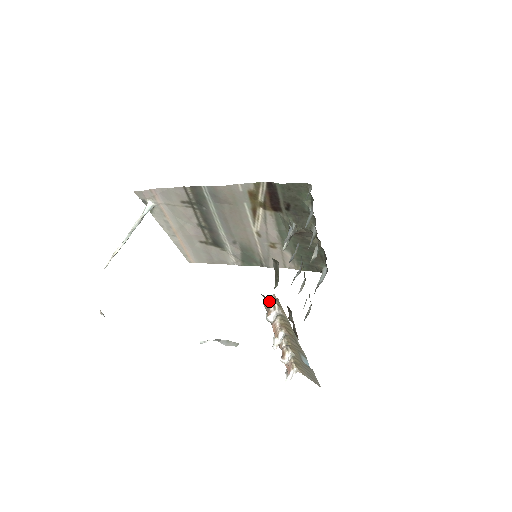
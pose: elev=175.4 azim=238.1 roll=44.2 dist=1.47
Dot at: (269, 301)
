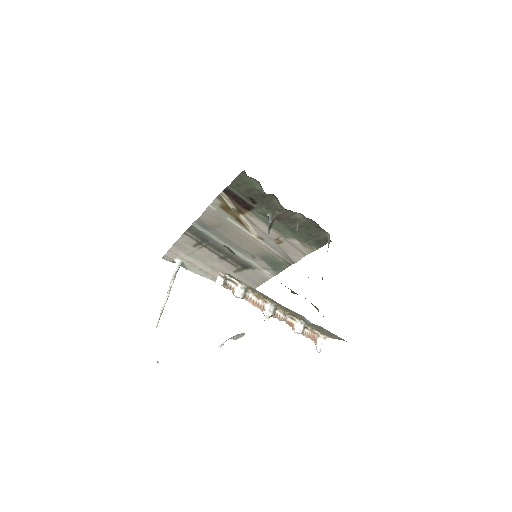
Dot at: (220, 279)
